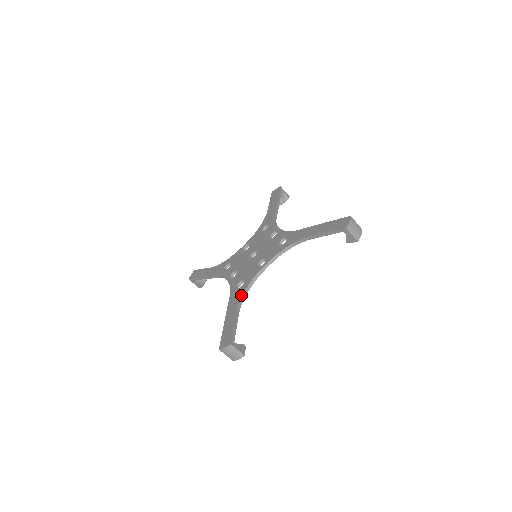
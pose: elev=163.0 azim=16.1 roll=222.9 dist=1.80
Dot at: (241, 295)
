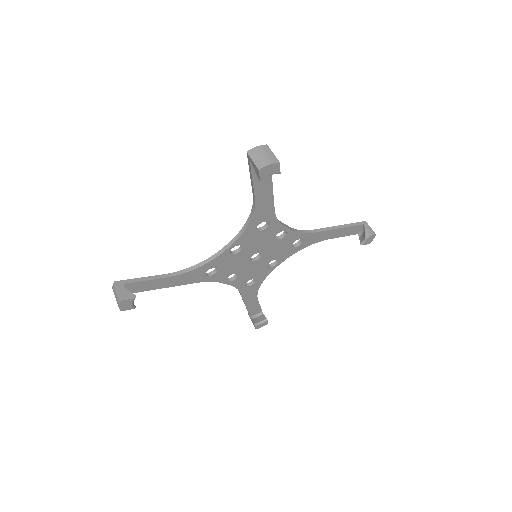
Dot at: (189, 268)
